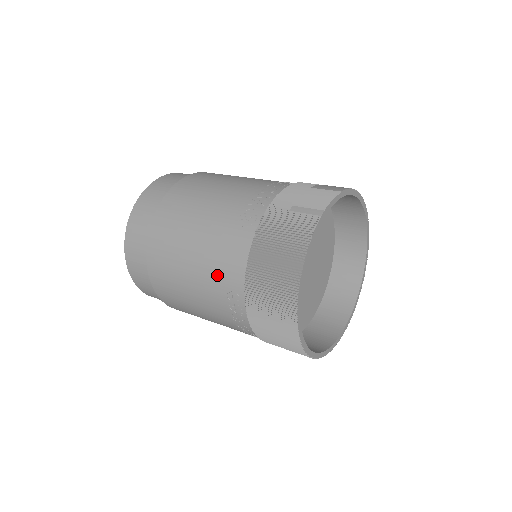
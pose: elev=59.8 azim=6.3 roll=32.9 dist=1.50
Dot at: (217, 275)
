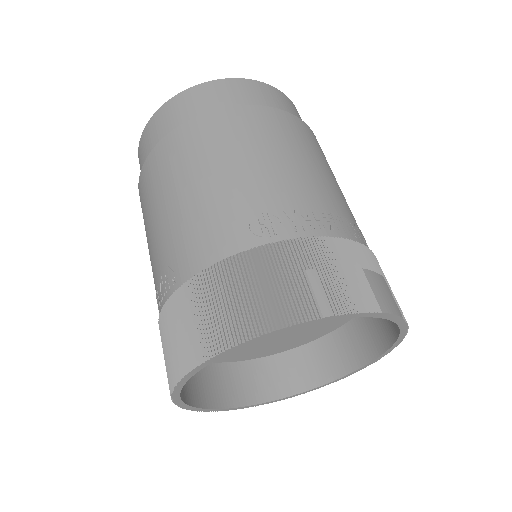
Dot at: (179, 240)
